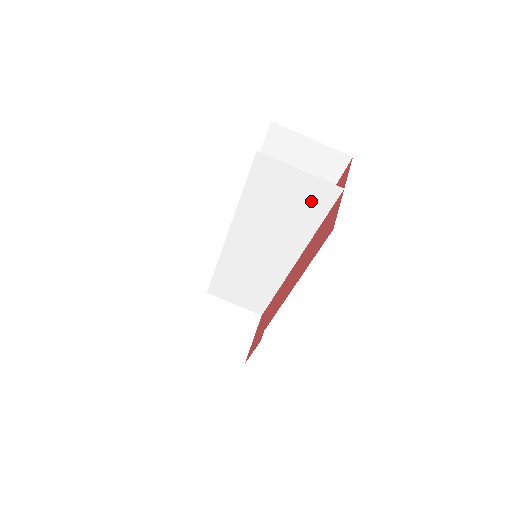
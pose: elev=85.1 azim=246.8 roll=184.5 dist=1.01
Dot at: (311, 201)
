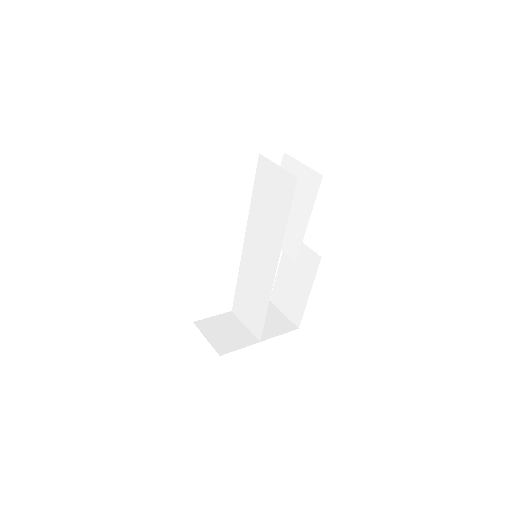
Dot at: (283, 193)
